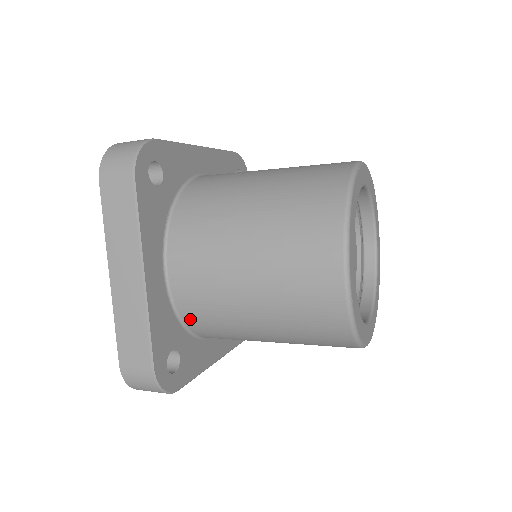
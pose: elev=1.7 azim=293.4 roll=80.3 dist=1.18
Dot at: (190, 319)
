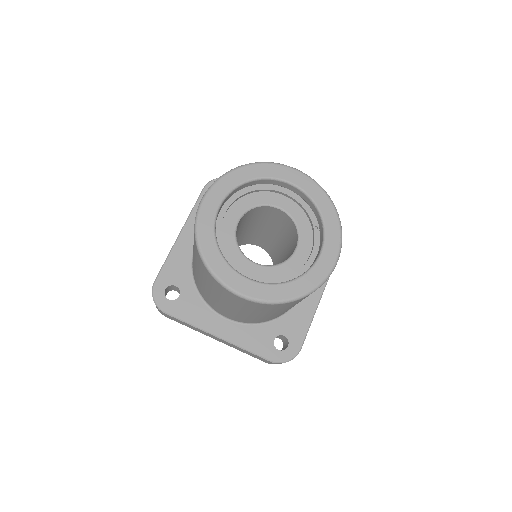
Dot at: occluded
